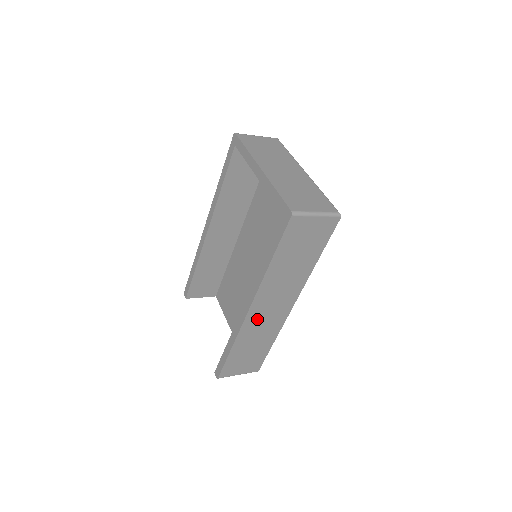
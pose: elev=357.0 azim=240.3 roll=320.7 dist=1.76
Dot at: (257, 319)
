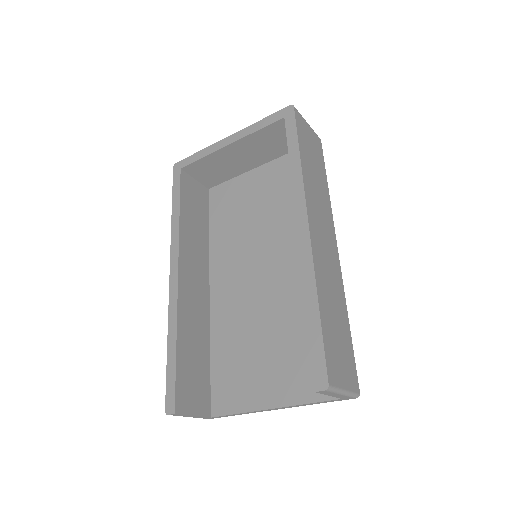
Dot at: (320, 251)
